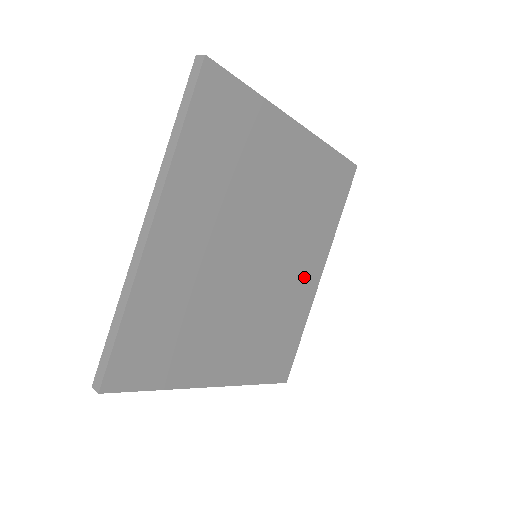
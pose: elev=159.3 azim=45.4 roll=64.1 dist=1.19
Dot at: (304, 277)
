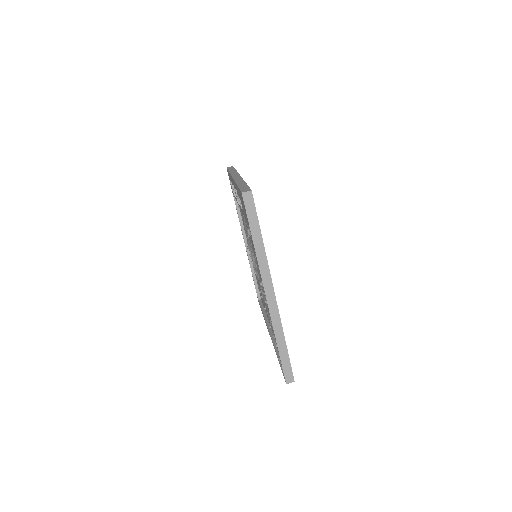
Dot at: occluded
